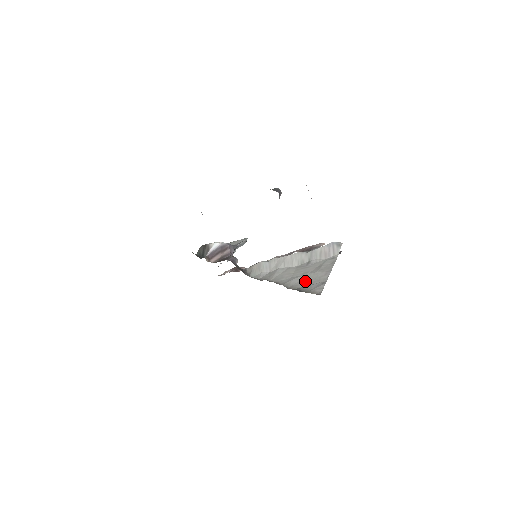
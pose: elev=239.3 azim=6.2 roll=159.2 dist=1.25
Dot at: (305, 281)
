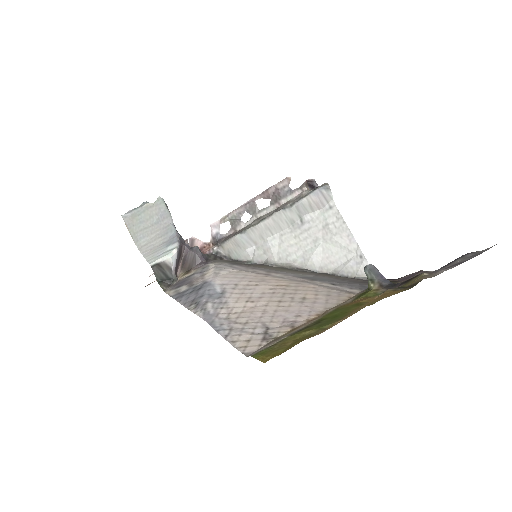
Dot at: (332, 257)
